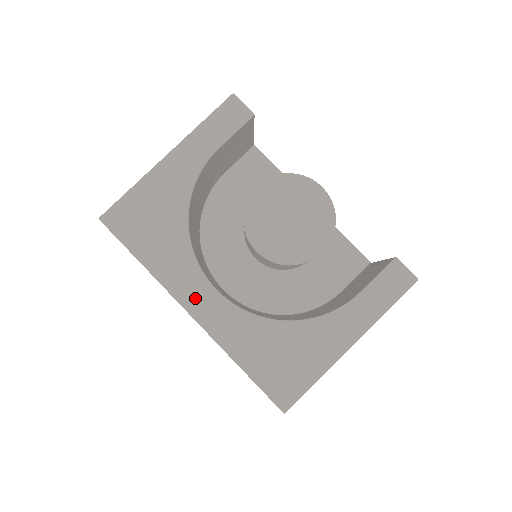
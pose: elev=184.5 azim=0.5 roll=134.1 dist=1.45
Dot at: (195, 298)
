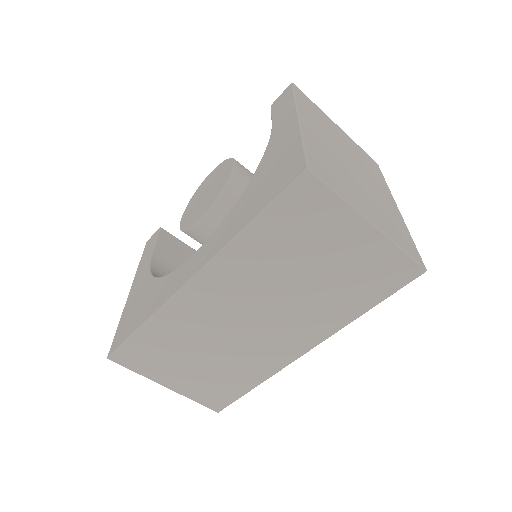
Dot at: (186, 274)
